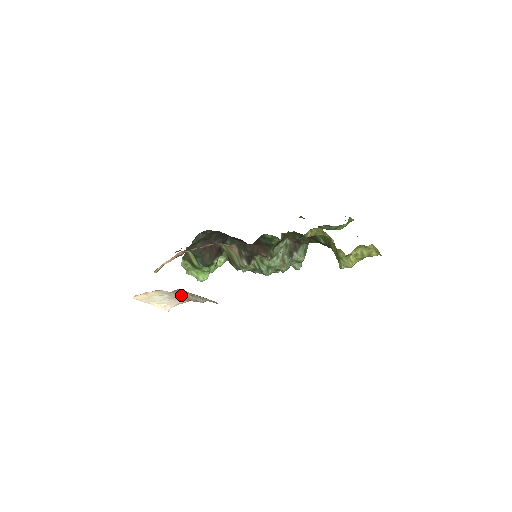
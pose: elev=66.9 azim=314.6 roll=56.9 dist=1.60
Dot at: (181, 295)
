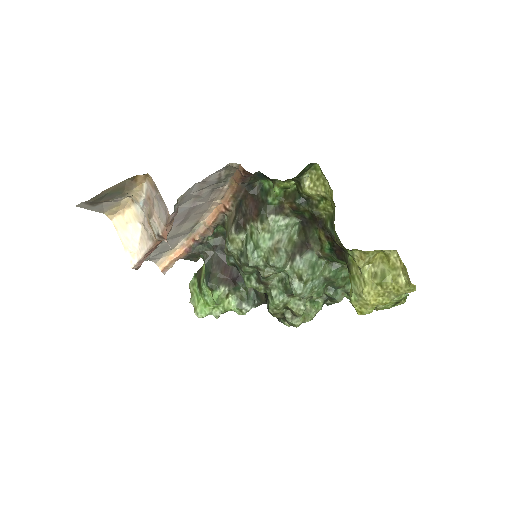
Dot at: (149, 218)
